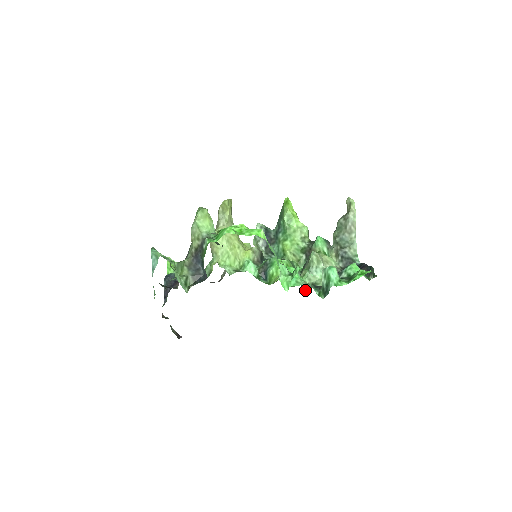
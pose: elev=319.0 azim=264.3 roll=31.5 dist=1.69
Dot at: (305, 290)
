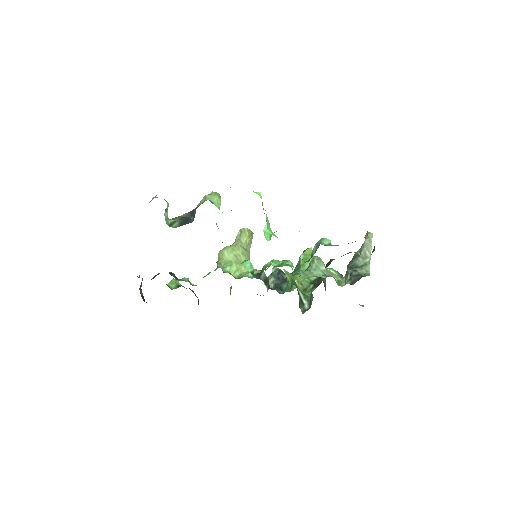
Dot at: (304, 310)
